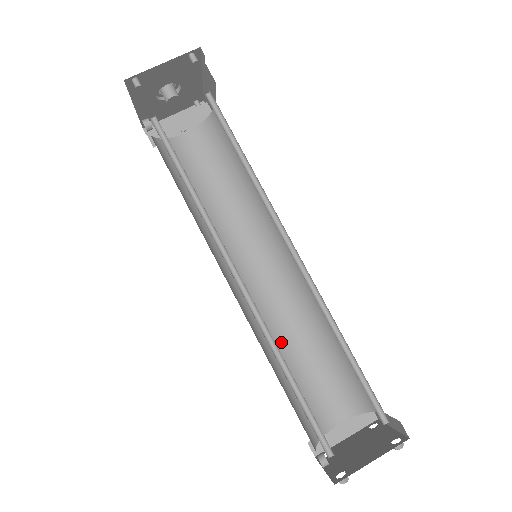
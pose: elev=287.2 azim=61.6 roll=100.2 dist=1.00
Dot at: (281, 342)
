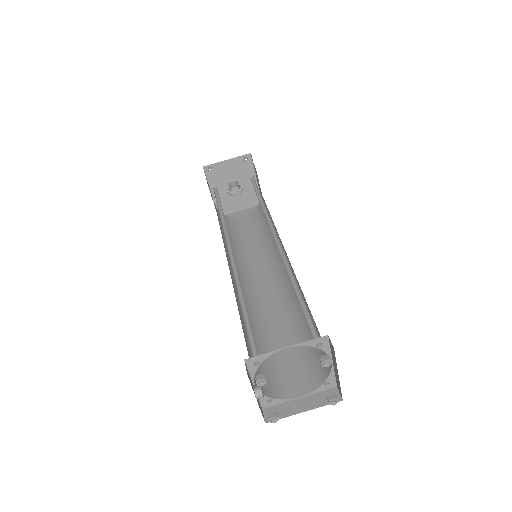
Dot at: (264, 326)
